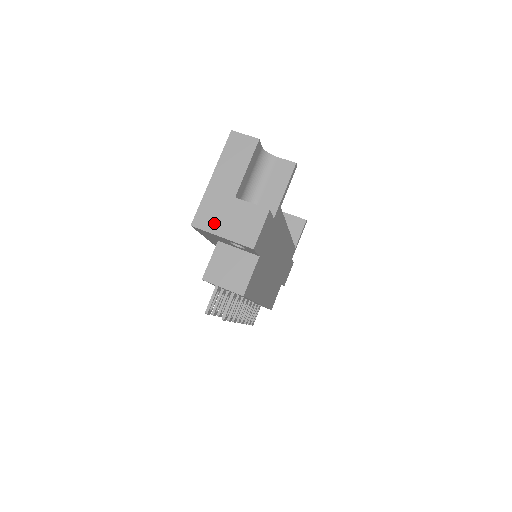
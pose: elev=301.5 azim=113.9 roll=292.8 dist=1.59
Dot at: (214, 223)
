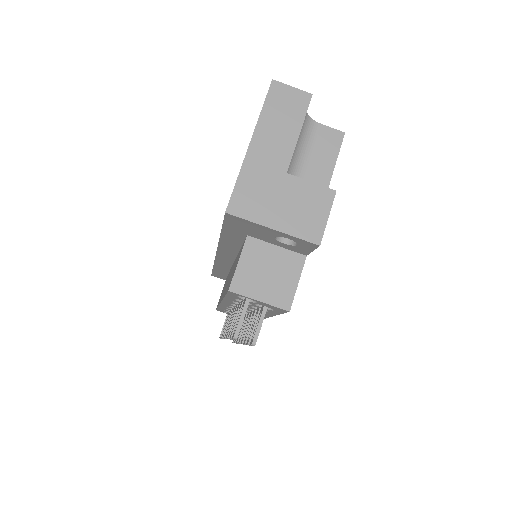
Dot at: (260, 209)
